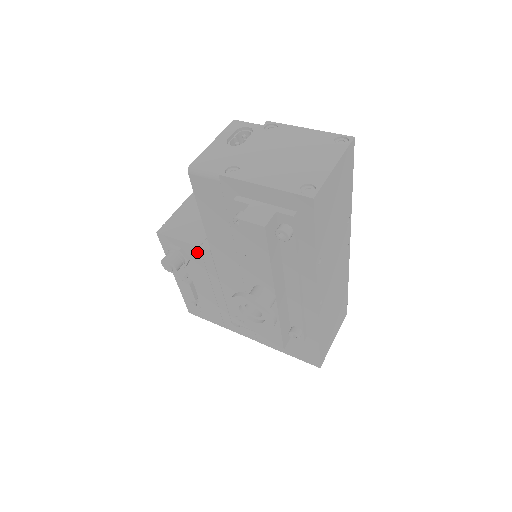
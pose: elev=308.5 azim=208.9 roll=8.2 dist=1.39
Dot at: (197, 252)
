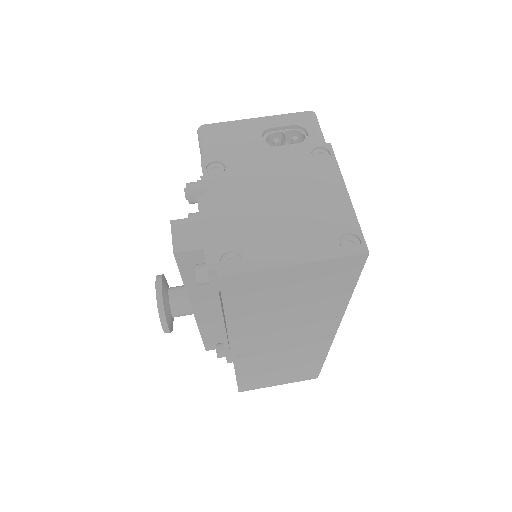
Dot at: occluded
